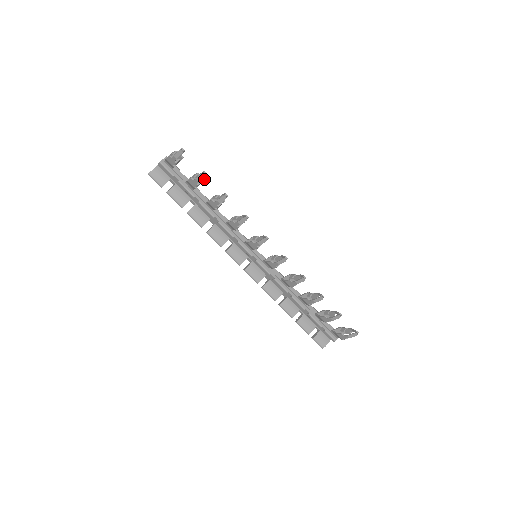
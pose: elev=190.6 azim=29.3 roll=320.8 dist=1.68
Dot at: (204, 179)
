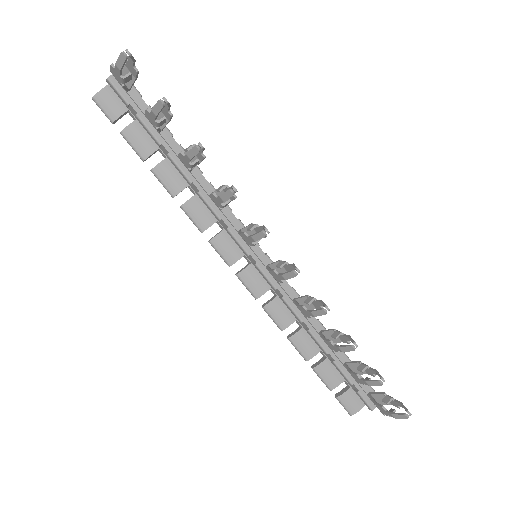
Dot at: (171, 114)
